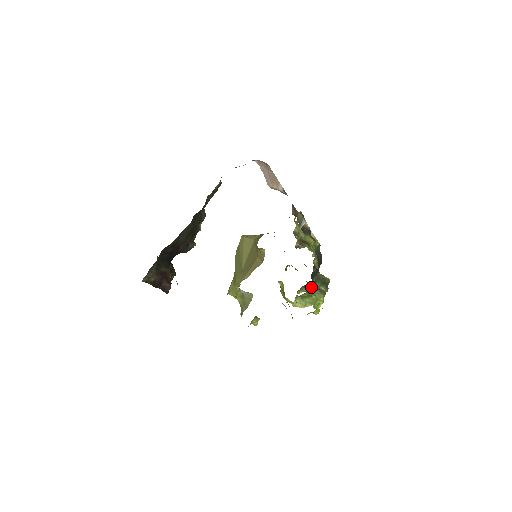
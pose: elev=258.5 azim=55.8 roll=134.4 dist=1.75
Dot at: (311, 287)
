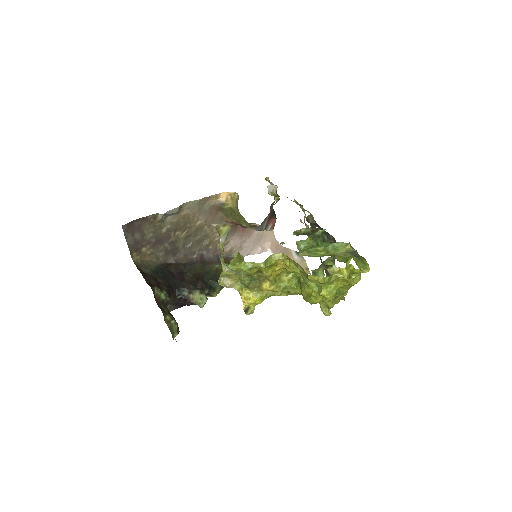
Dot at: (316, 236)
